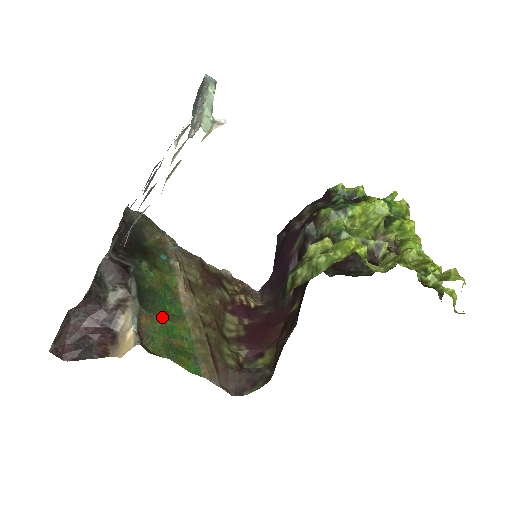
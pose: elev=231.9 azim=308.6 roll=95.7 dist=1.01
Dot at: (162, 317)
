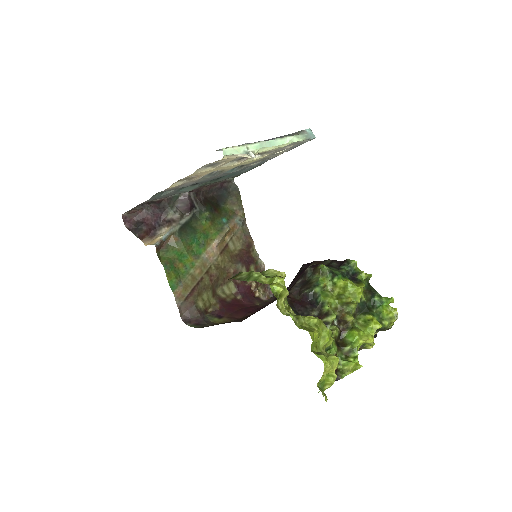
Dot at: (184, 246)
